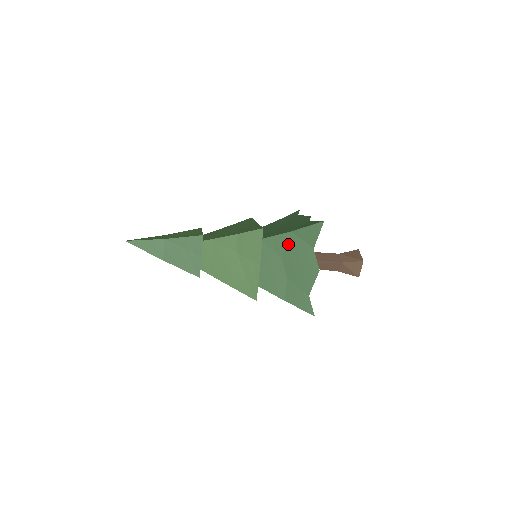
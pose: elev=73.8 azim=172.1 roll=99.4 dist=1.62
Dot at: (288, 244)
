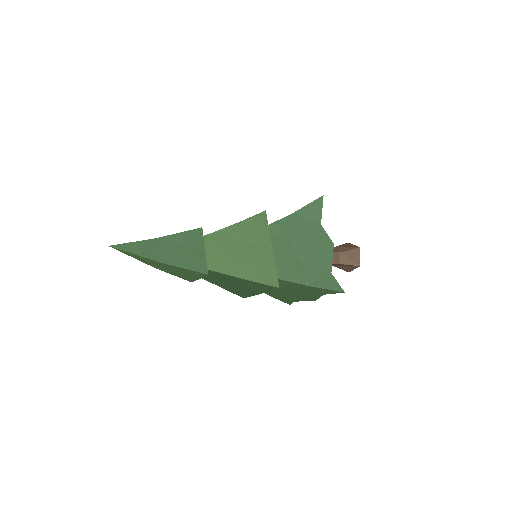
Dot at: (293, 226)
